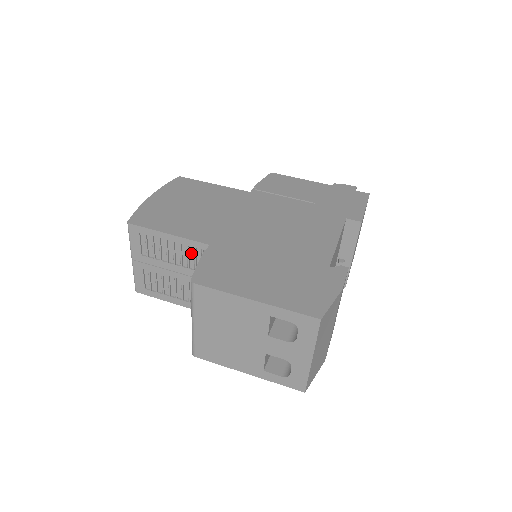
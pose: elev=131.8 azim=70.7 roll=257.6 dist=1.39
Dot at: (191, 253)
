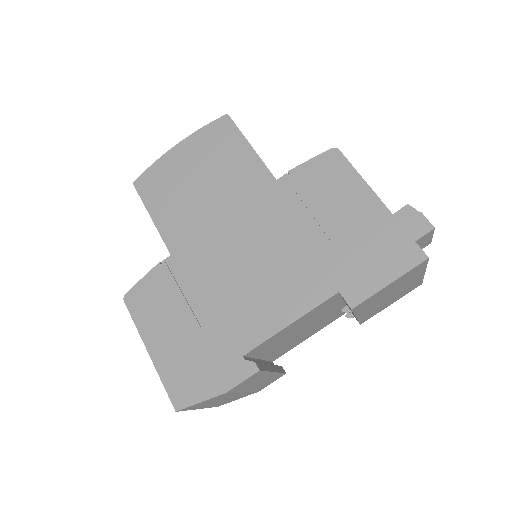
Dot at: occluded
